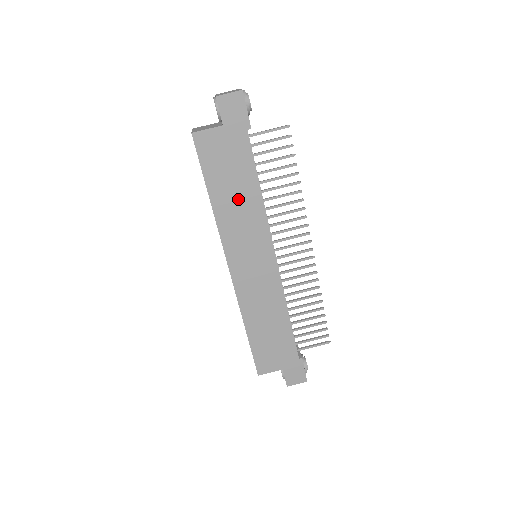
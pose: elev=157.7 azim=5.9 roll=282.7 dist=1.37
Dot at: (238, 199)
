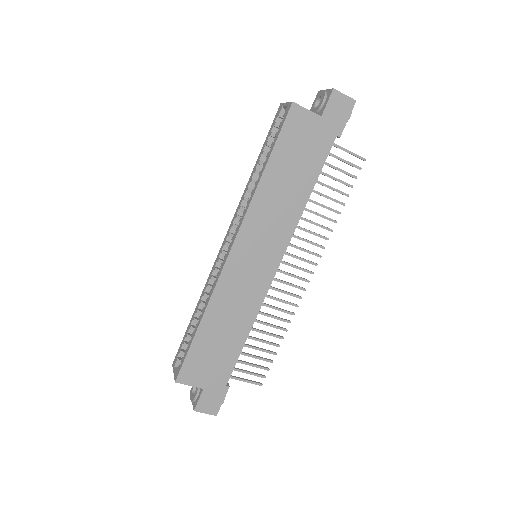
Dot at: (286, 190)
